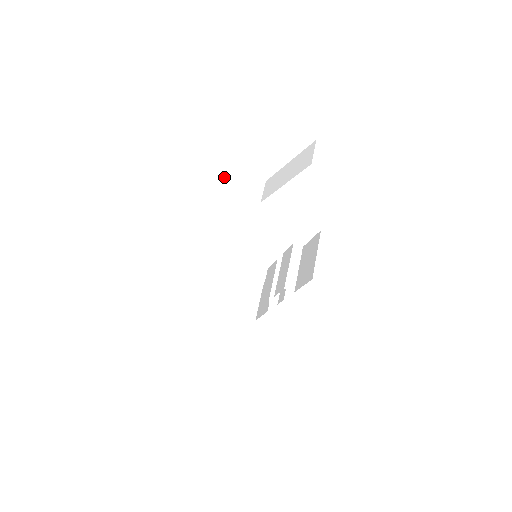
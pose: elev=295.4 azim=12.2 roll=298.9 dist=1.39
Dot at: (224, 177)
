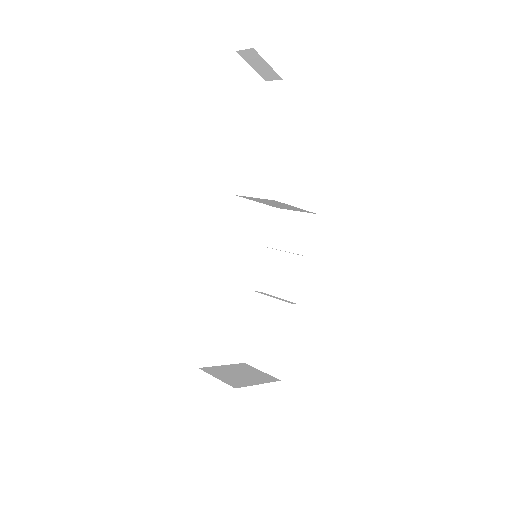
Dot at: occluded
